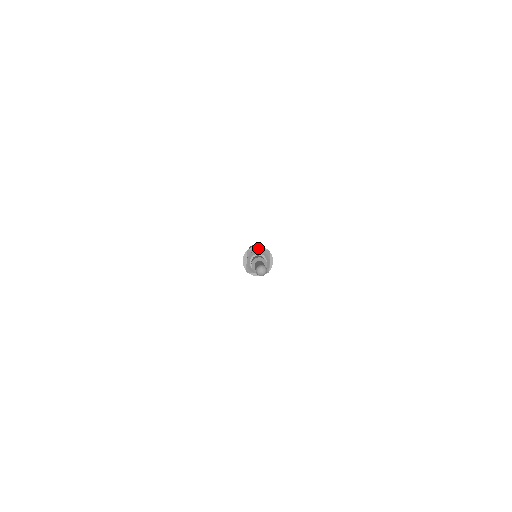
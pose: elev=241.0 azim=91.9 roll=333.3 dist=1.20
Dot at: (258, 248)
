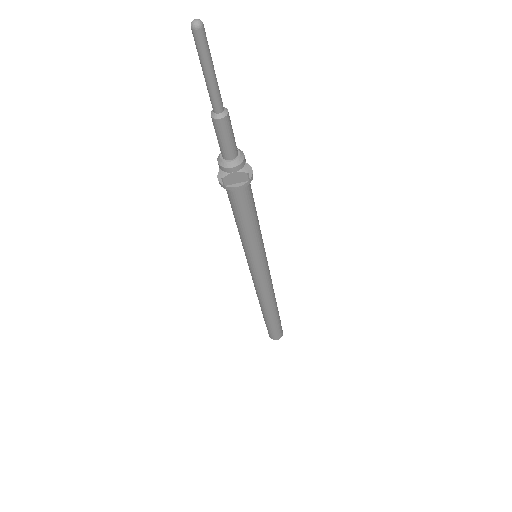
Dot at: occluded
